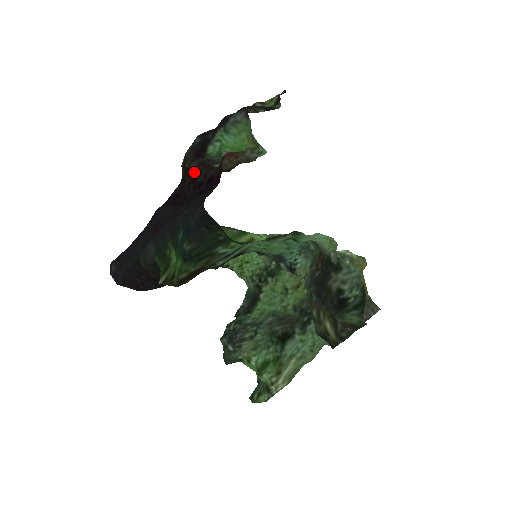
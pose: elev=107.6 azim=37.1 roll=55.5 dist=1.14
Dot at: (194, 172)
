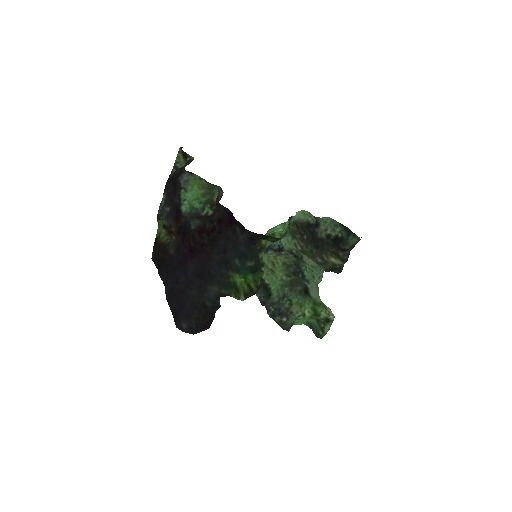
Dot at: (199, 225)
